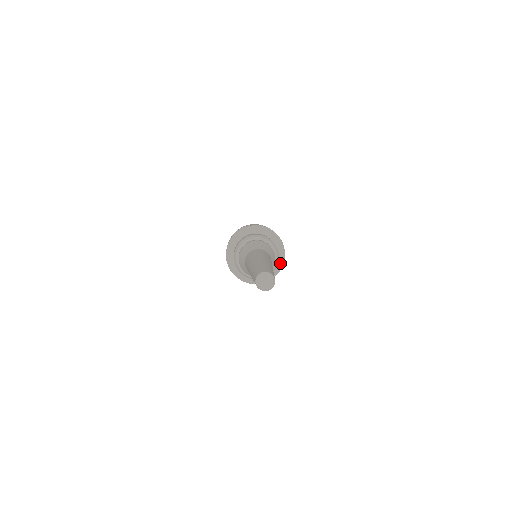
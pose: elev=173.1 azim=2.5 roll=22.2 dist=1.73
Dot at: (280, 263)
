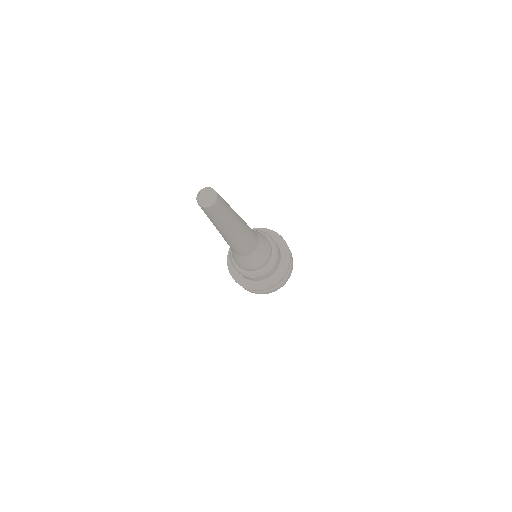
Dot at: (283, 269)
